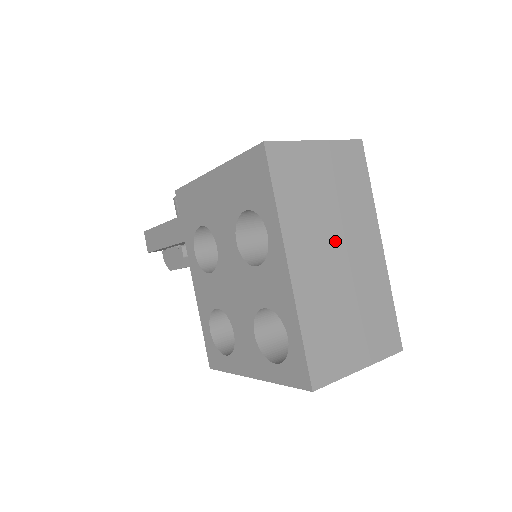
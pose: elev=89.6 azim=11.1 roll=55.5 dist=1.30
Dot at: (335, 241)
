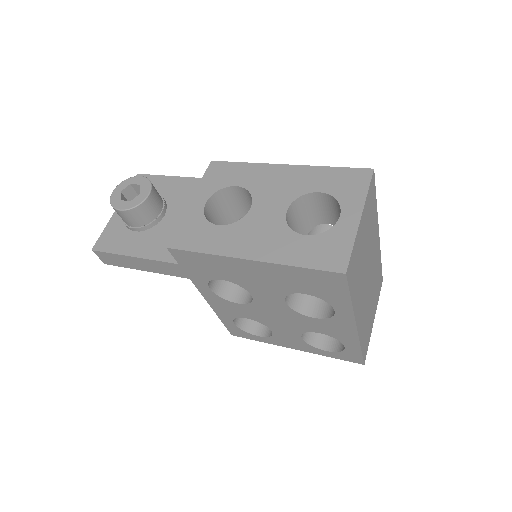
Dot at: (367, 273)
